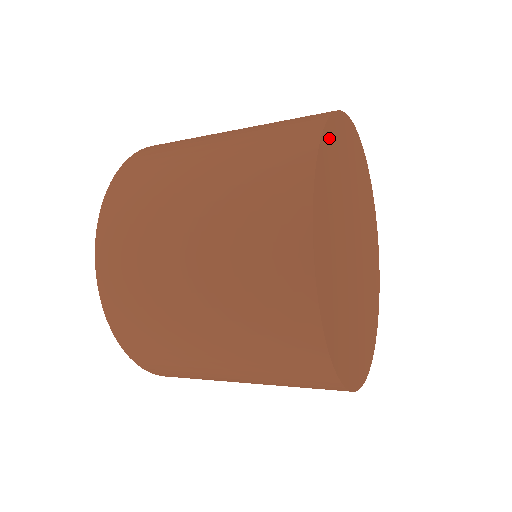
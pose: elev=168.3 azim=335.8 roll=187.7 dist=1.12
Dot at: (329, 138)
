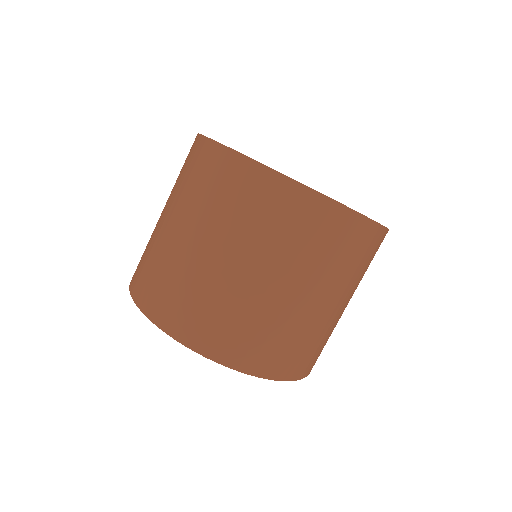
Dot at: occluded
